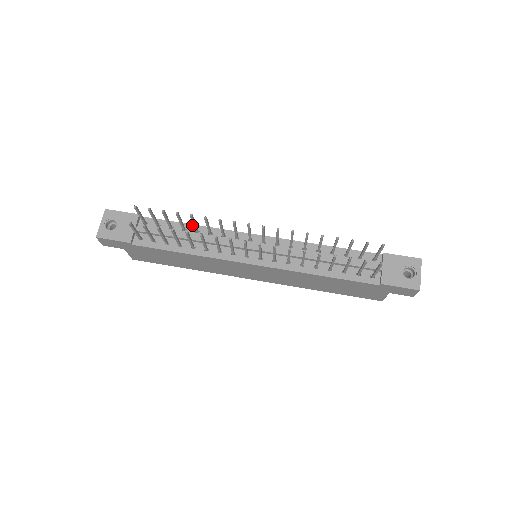
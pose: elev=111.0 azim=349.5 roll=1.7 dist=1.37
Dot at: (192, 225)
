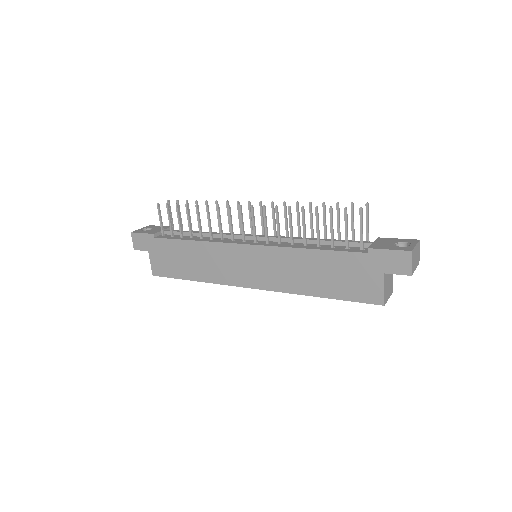
Dot at: occluded
